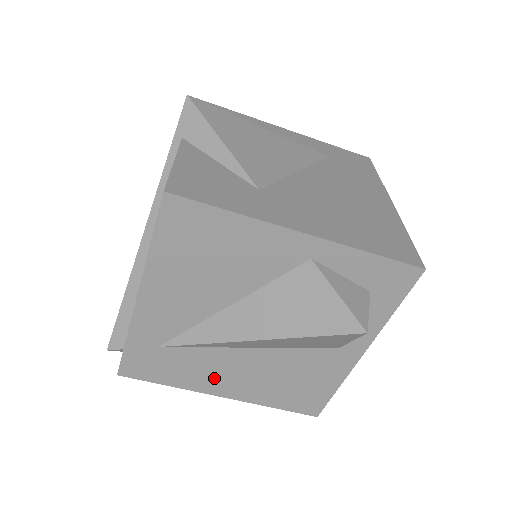
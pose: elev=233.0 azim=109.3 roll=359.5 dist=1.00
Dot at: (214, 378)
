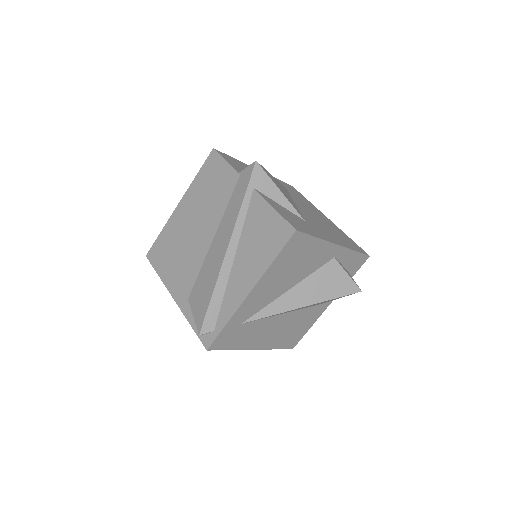
Dot at: (258, 338)
